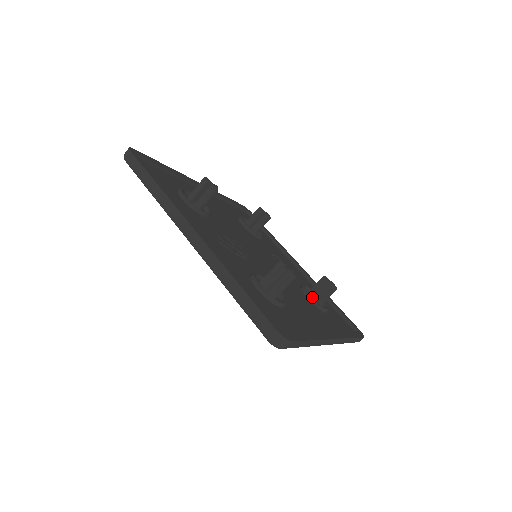
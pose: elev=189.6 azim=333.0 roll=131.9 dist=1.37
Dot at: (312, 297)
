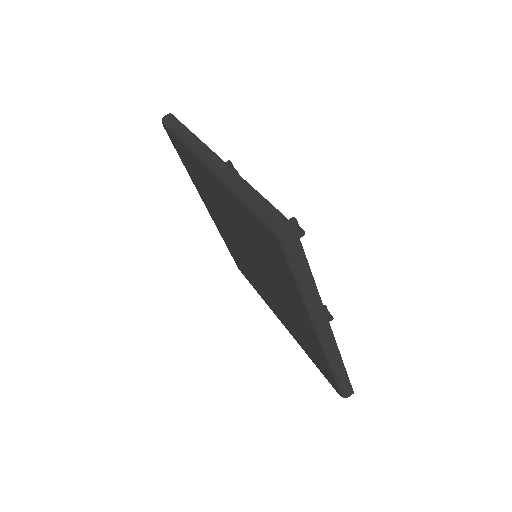
Dot at: occluded
